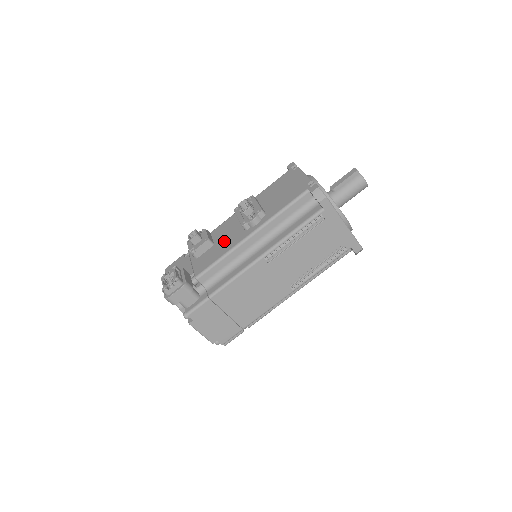
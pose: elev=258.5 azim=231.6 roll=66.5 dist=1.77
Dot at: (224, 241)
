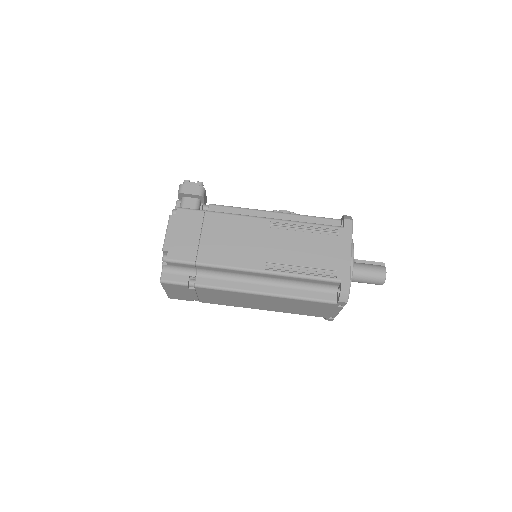
Dot at: occluded
